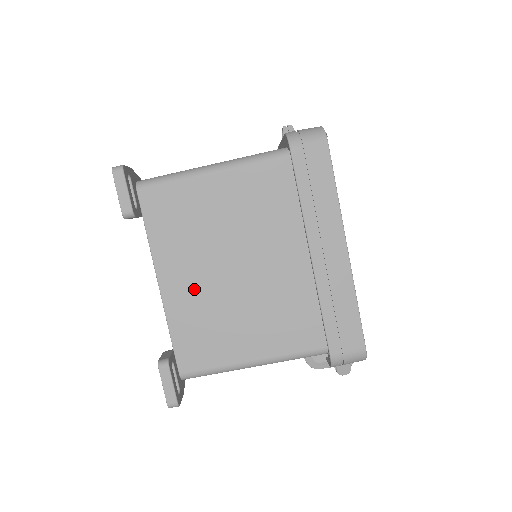
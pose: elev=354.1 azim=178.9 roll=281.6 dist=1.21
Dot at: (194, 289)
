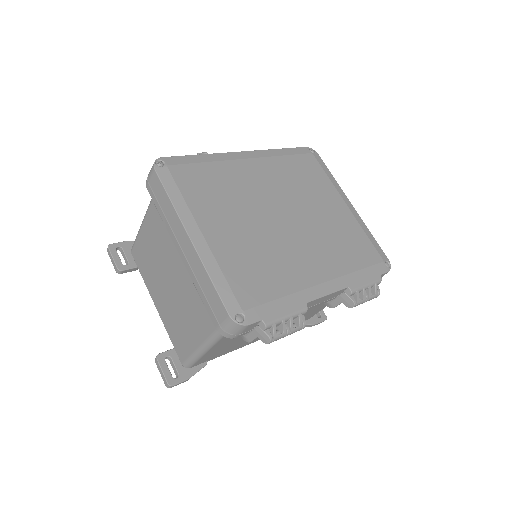
Dot at: (165, 303)
